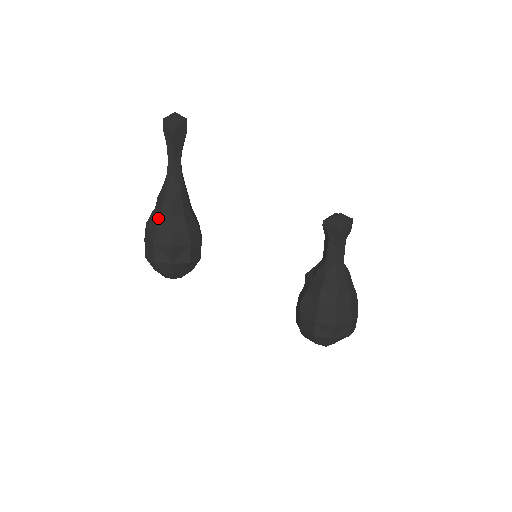
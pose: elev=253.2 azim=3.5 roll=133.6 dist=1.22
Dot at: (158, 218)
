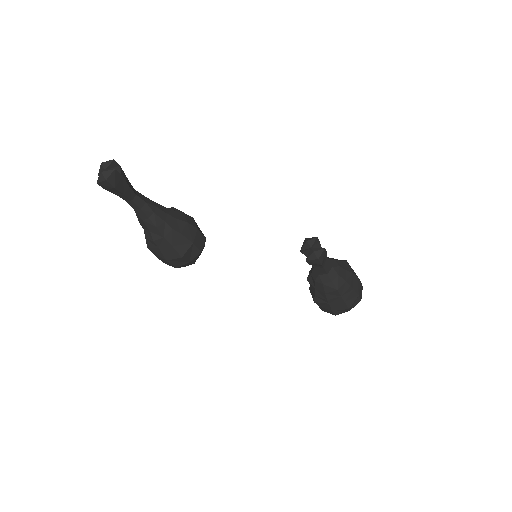
Dot at: (155, 244)
